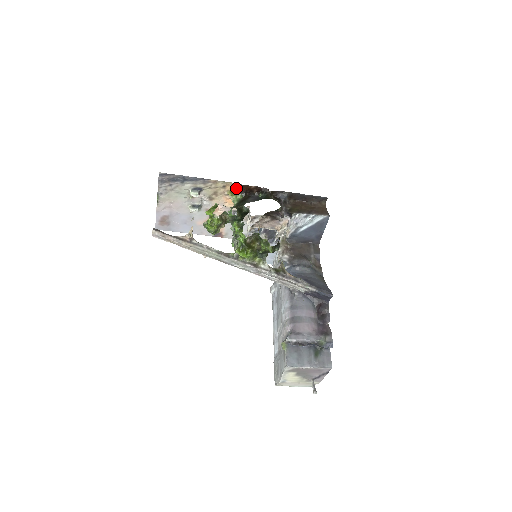
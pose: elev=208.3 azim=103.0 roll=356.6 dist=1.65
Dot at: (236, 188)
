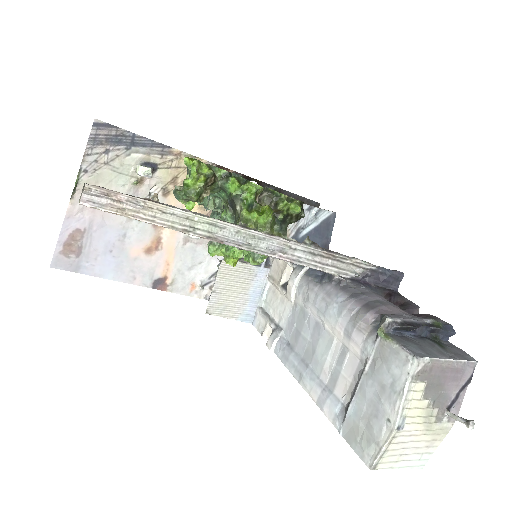
Dot at: occluded
